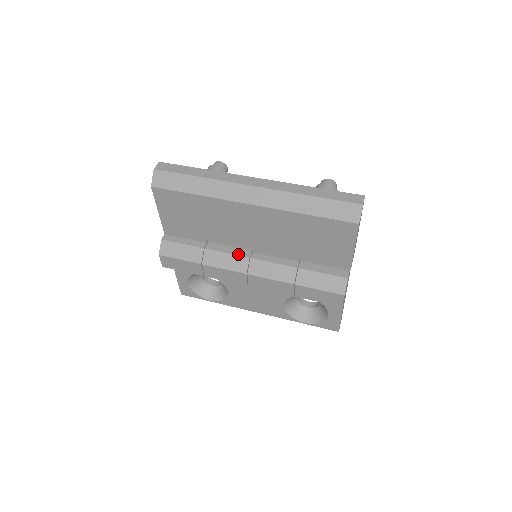
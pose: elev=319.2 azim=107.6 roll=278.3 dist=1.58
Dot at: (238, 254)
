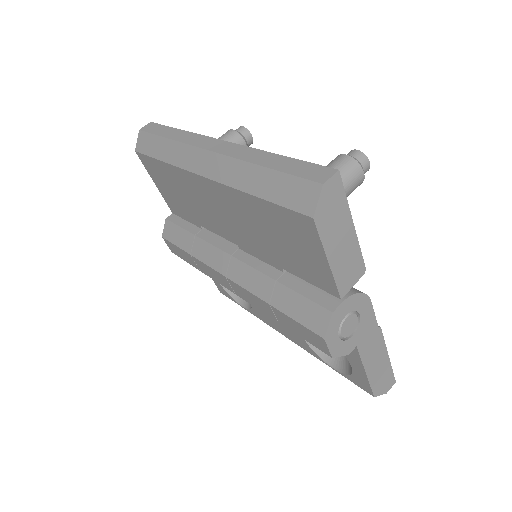
Dot at: (222, 248)
